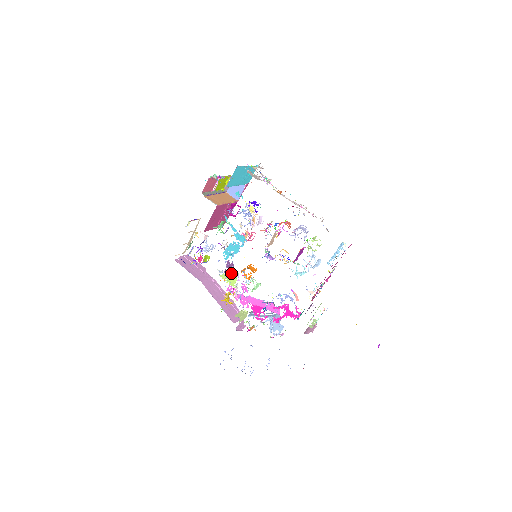
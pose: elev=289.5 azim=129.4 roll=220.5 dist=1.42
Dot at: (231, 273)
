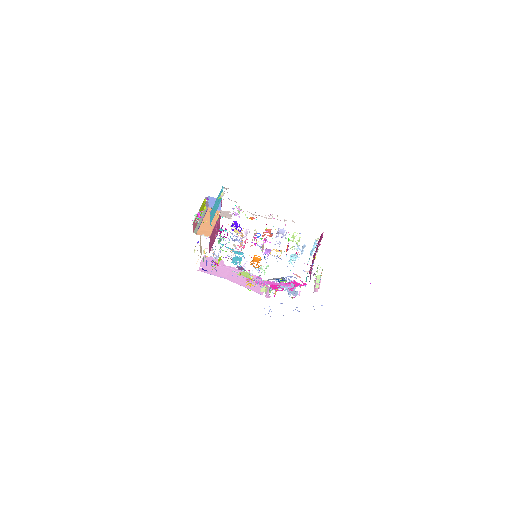
Dot at: (244, 272)
